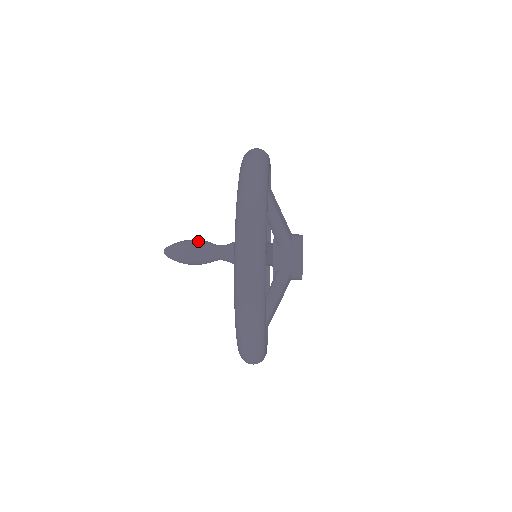
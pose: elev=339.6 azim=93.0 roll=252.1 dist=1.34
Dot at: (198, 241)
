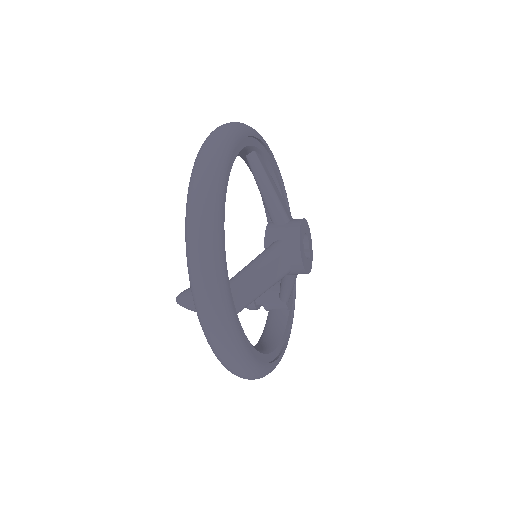
Dot at: occluded
